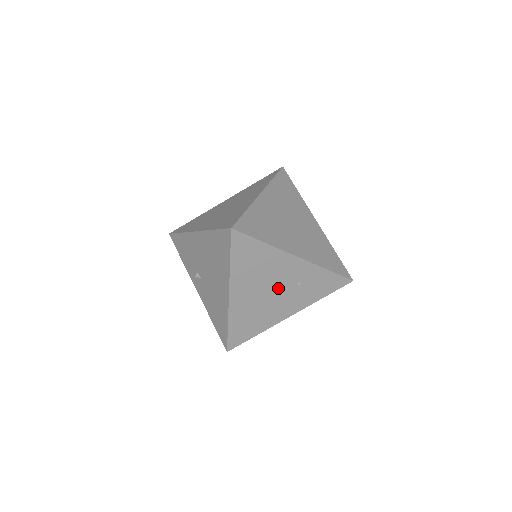
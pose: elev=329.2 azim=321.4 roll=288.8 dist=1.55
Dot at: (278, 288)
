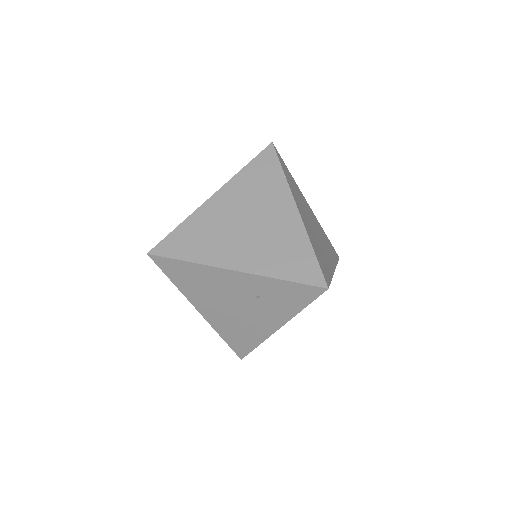
Dot at: (240, 302)
